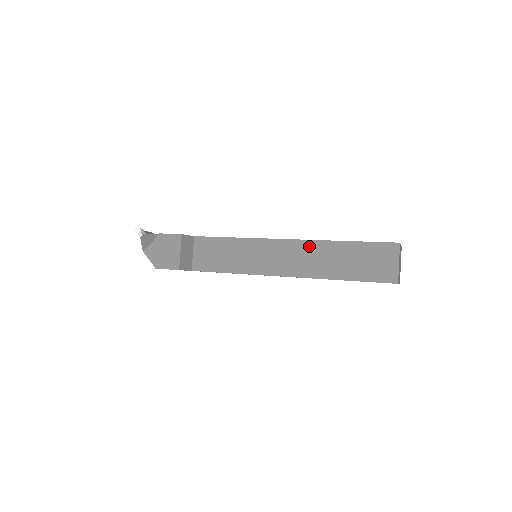
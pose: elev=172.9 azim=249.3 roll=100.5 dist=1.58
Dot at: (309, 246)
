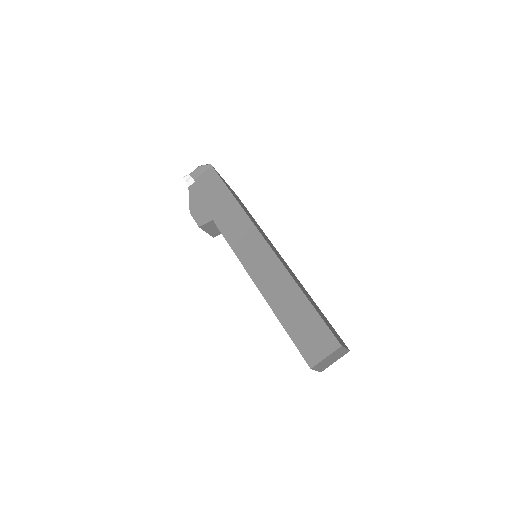
Dot at: occluded
